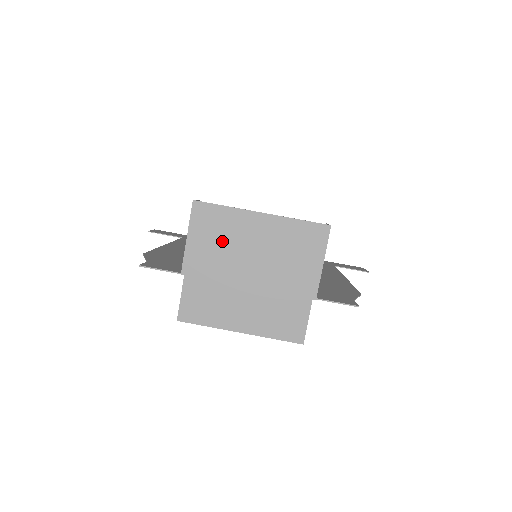
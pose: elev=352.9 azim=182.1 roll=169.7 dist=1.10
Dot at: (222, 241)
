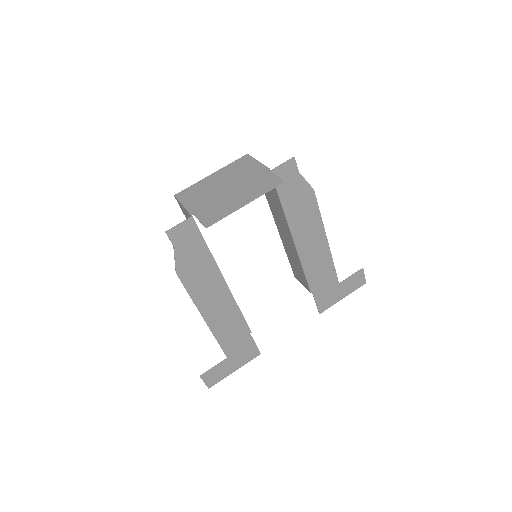
Dot at: (201, 193)
